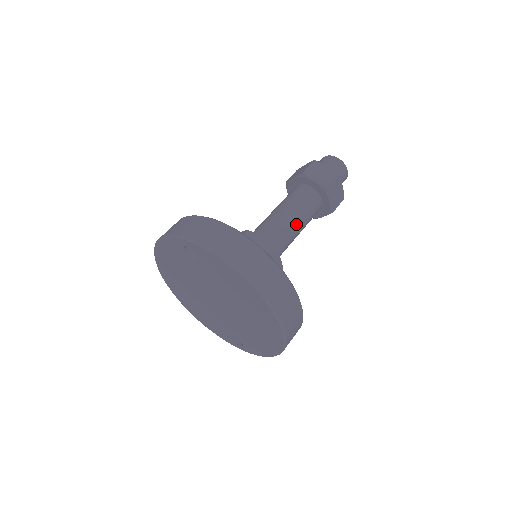
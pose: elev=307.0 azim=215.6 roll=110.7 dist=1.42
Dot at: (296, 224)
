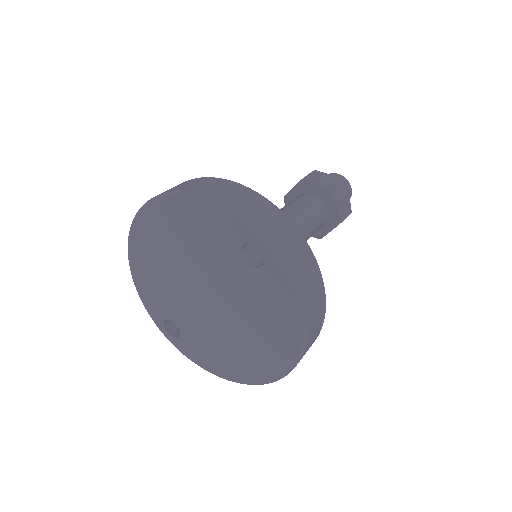
Dot at: occluded
